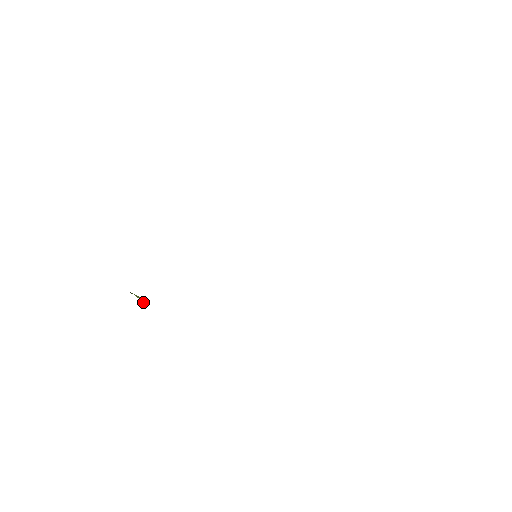
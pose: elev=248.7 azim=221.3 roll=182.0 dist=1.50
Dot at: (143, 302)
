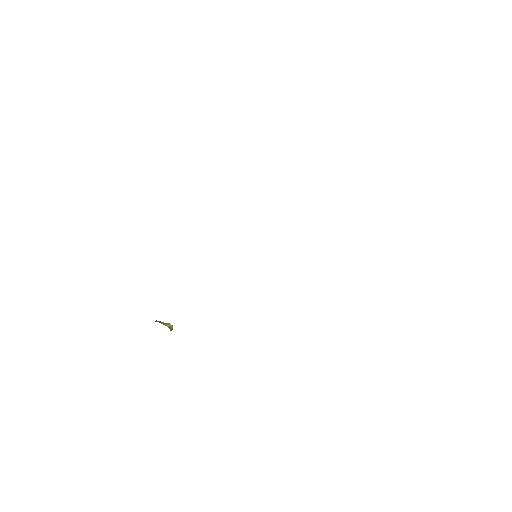
Dot at: (171, 328)
